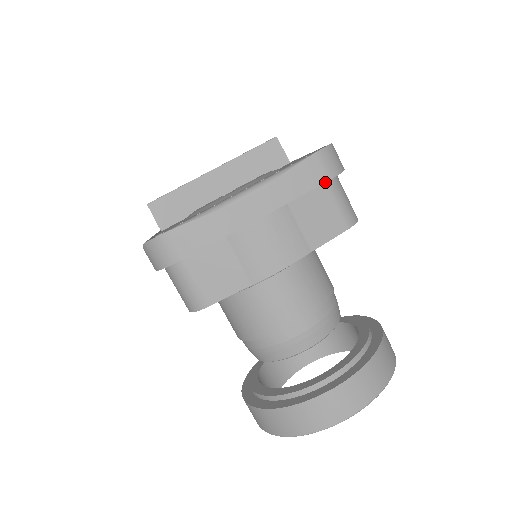
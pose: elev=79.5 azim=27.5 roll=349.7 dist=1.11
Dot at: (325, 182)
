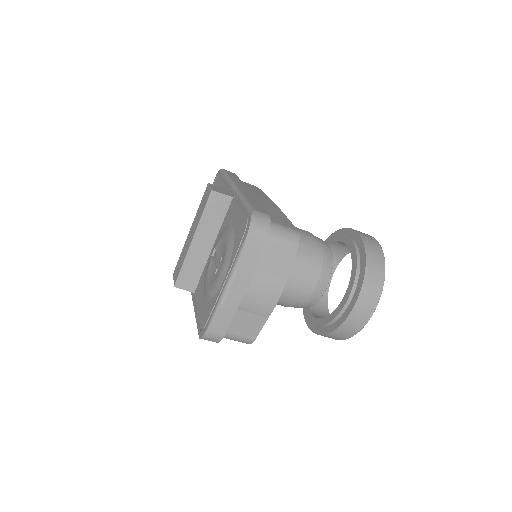
Dot at: (265, 243)
